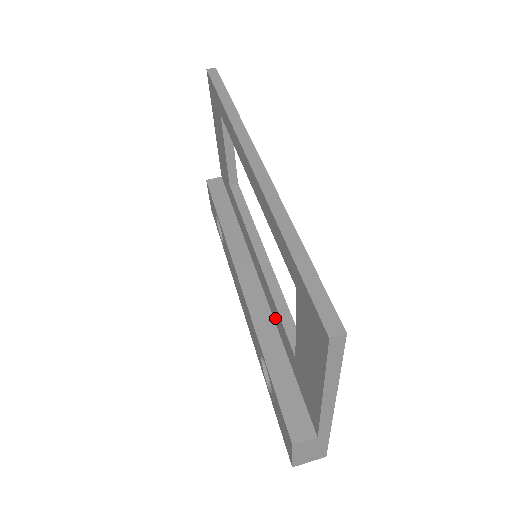
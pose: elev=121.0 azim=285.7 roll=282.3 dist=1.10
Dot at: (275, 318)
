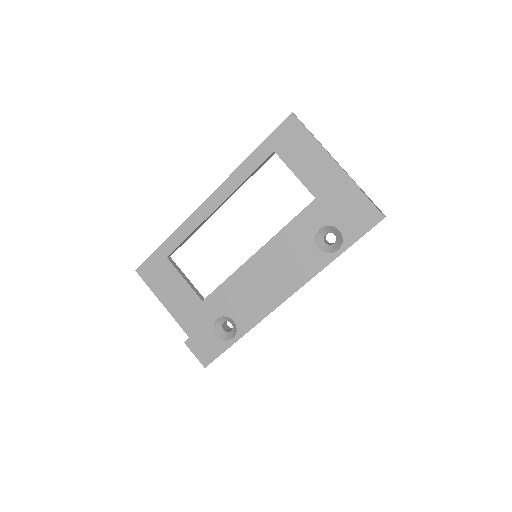
Dot at: (296, 237)
